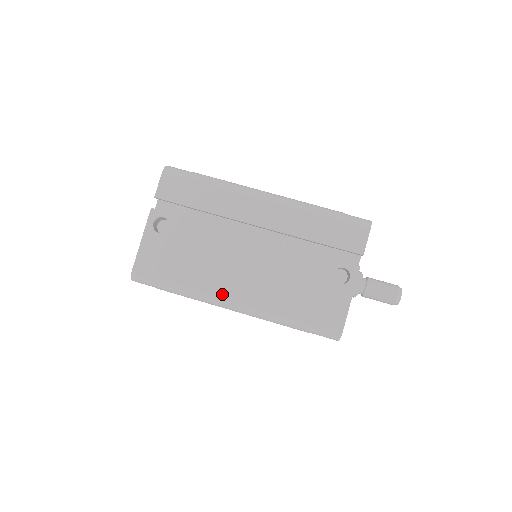
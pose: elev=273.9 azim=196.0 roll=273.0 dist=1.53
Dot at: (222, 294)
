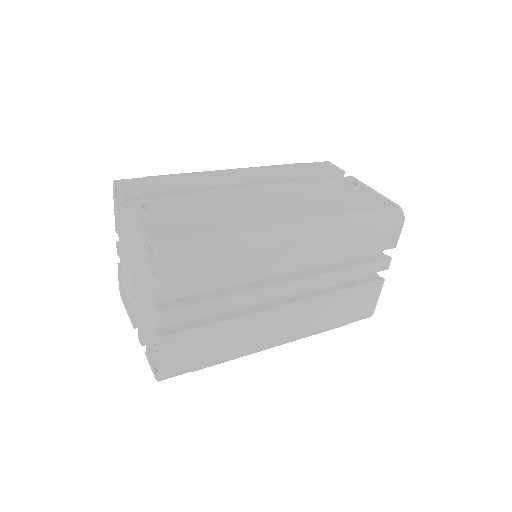
Dot at: (277, 223)
